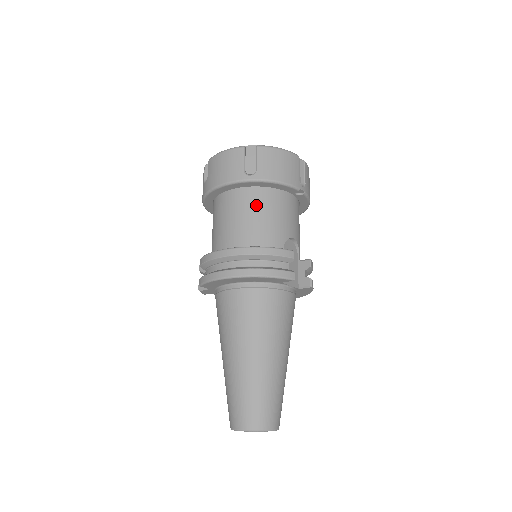
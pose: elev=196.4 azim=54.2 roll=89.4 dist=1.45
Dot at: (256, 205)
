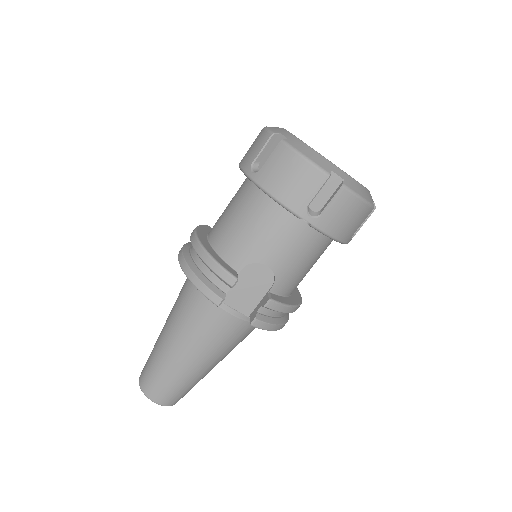
Dot at: (247, 207)
